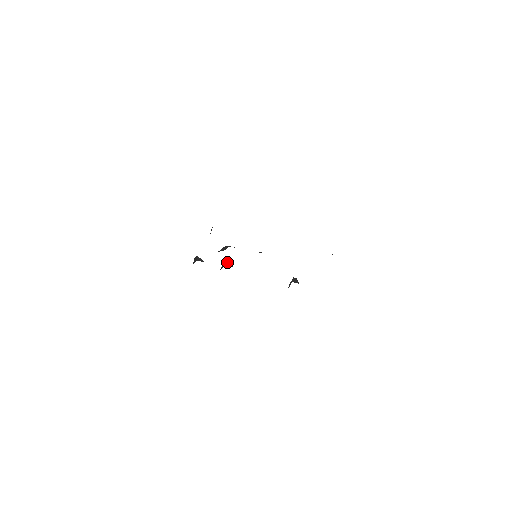
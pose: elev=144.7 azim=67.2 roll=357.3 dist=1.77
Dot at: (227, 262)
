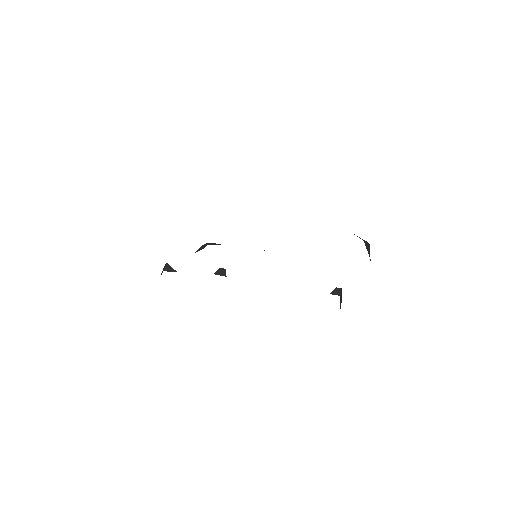
Dot at: (219, 270)
